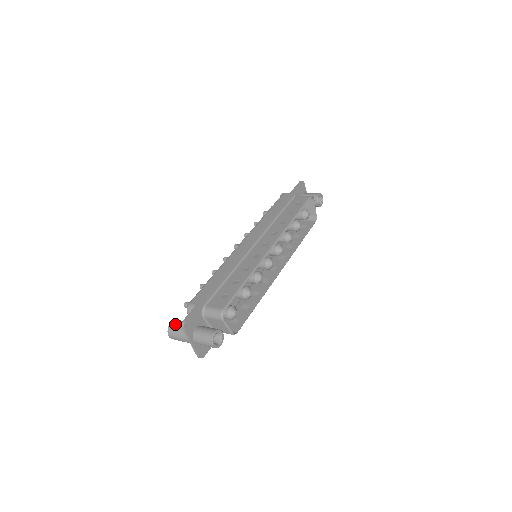
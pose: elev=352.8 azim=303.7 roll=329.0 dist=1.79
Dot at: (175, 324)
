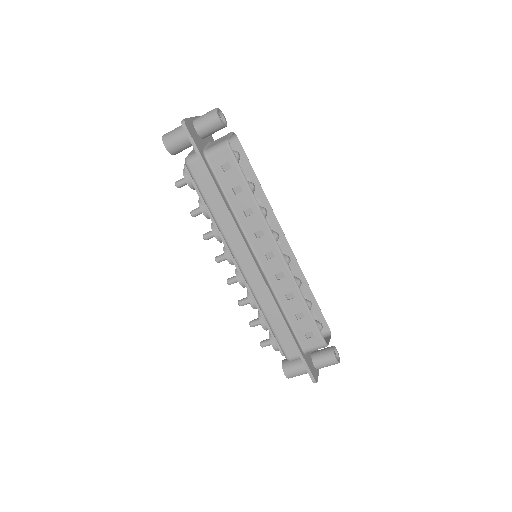
Dot at: occluded
